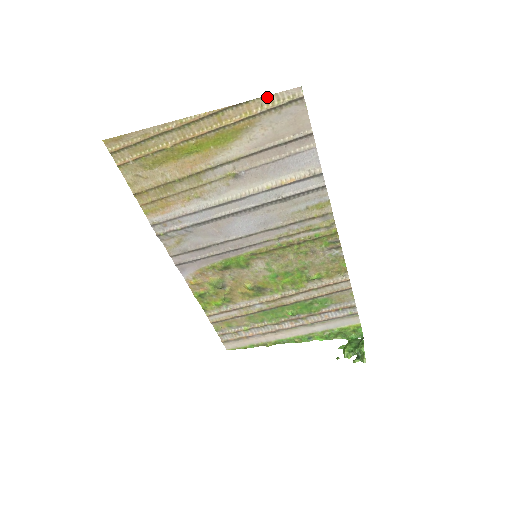
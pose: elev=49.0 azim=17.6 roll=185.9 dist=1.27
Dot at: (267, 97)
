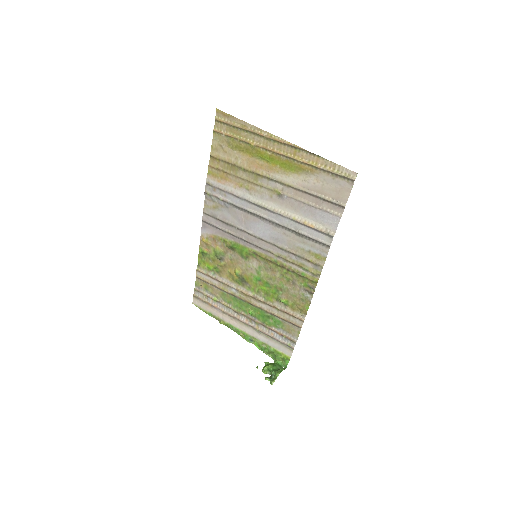
Dot at: (333, 163)
